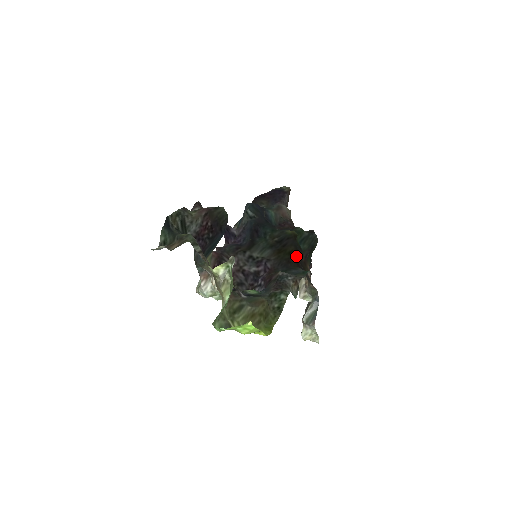
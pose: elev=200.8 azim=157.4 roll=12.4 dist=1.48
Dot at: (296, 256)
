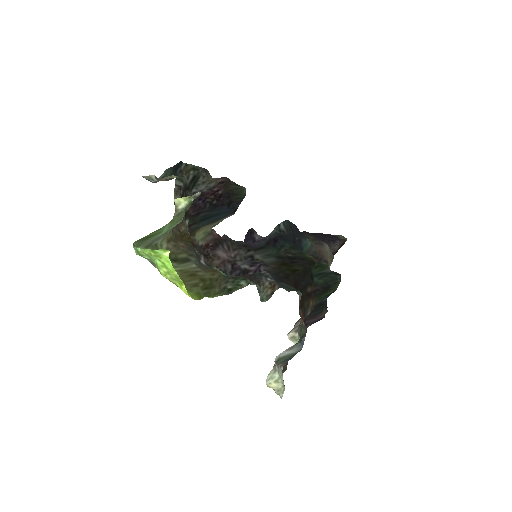
Dot at: (299, 278)
